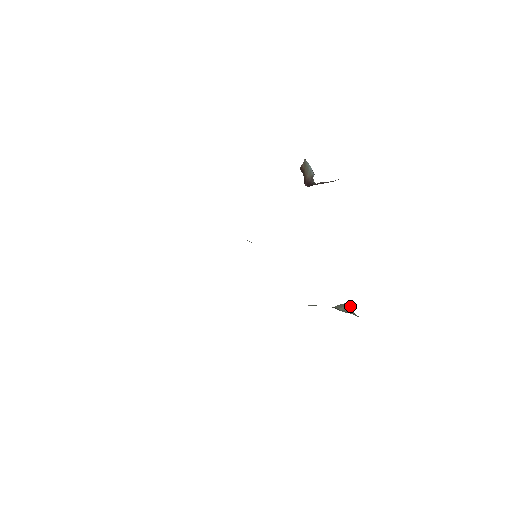
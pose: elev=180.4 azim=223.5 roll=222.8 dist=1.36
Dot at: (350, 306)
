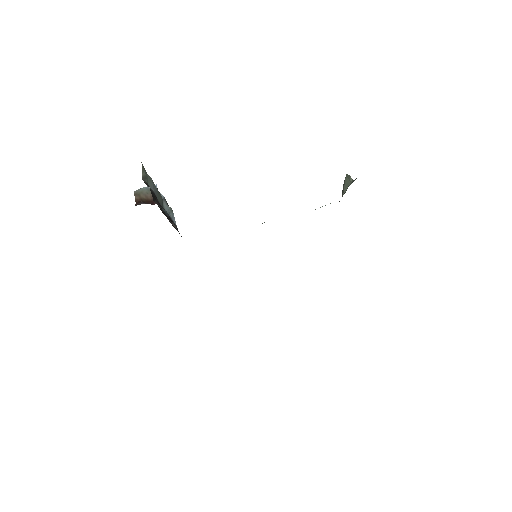
Dot at: (347, 179)
